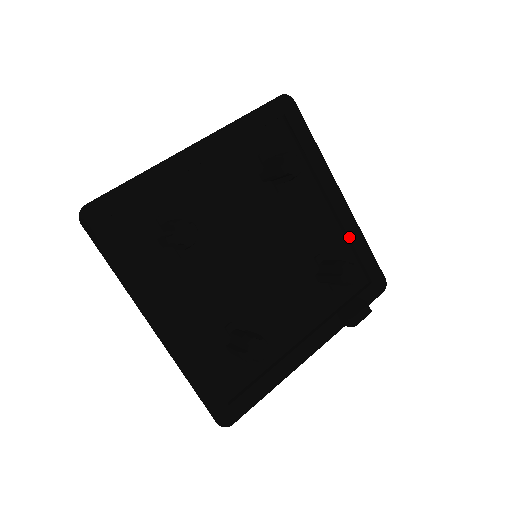
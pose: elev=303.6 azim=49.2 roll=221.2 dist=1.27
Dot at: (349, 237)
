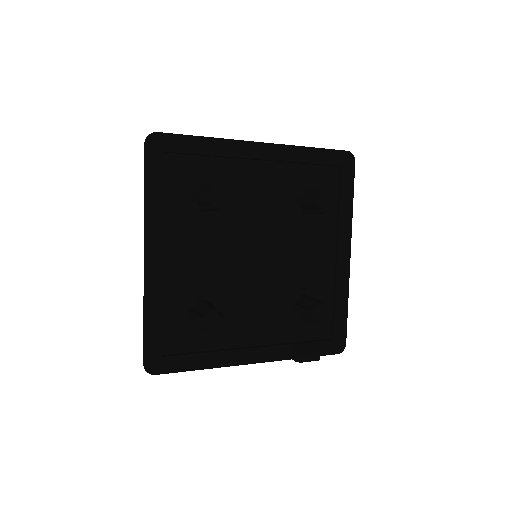
Dot at: (336, 291)
